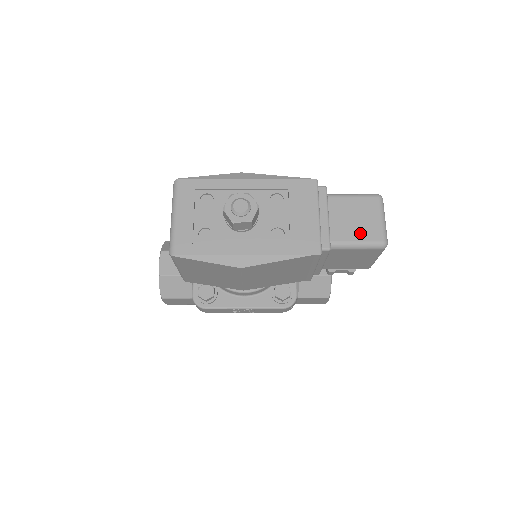
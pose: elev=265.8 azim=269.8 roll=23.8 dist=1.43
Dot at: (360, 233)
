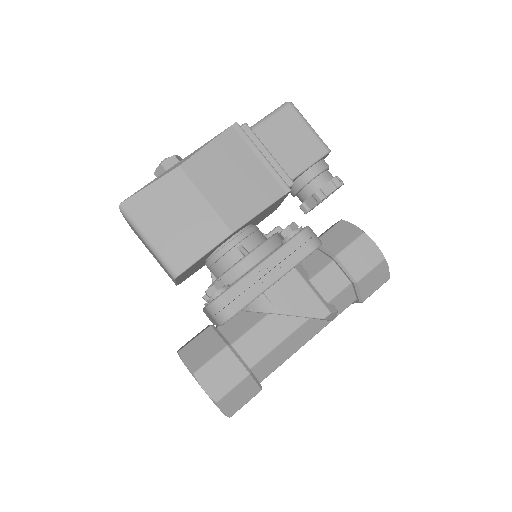
Dot at: occluded
